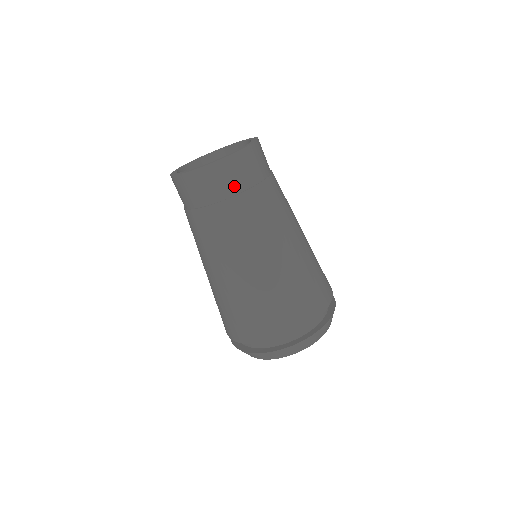
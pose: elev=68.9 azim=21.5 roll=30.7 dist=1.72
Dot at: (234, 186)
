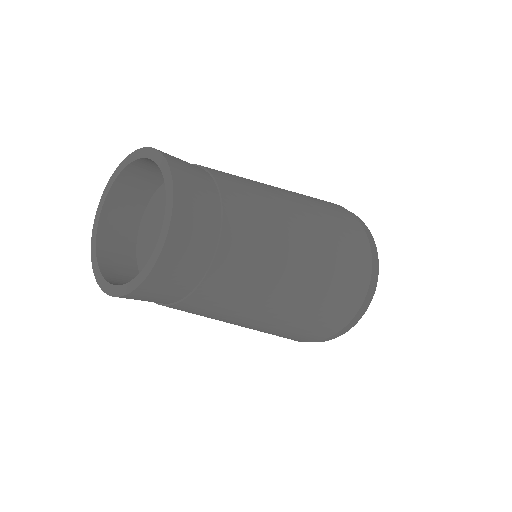
Dot at: occluded
